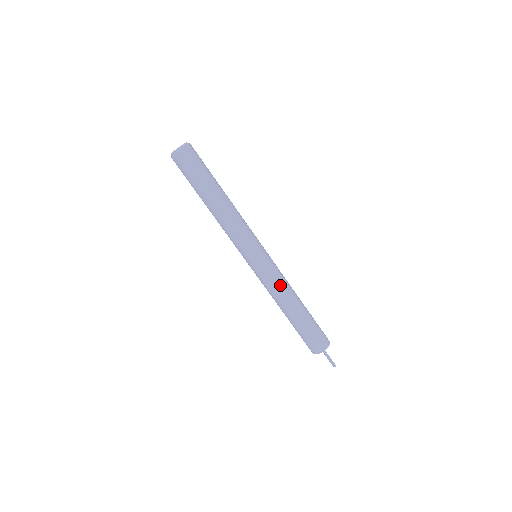
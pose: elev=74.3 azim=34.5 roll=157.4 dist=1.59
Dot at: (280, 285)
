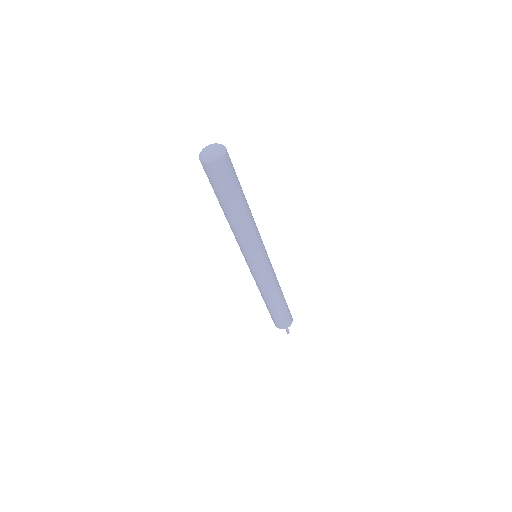
Dot at: (274, 280)
